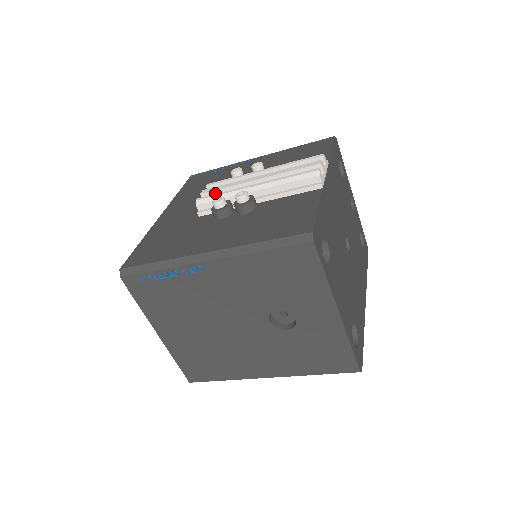
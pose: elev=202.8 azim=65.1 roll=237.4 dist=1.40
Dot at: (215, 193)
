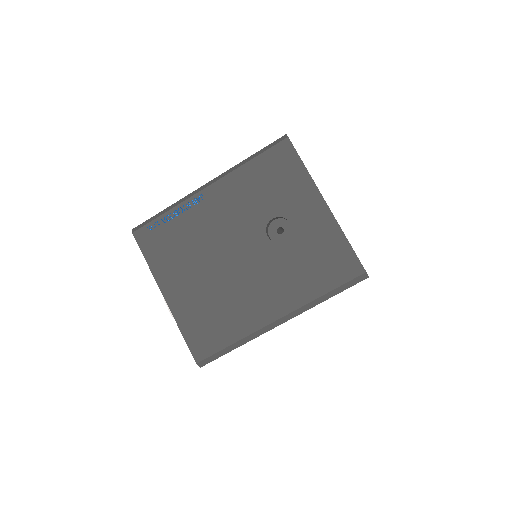
Dot at: occluded
